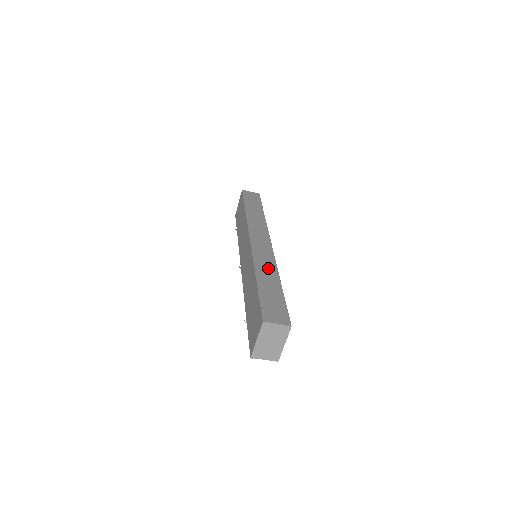
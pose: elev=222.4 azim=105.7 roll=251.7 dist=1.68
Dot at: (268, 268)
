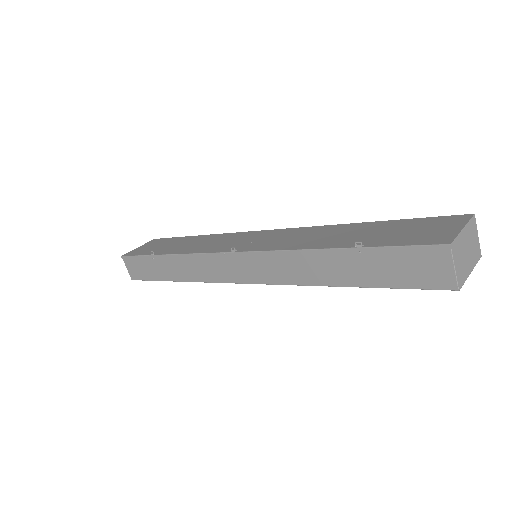
Dot at: occluded
